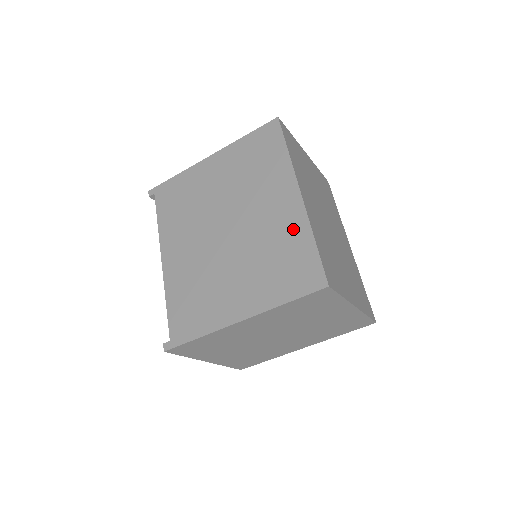
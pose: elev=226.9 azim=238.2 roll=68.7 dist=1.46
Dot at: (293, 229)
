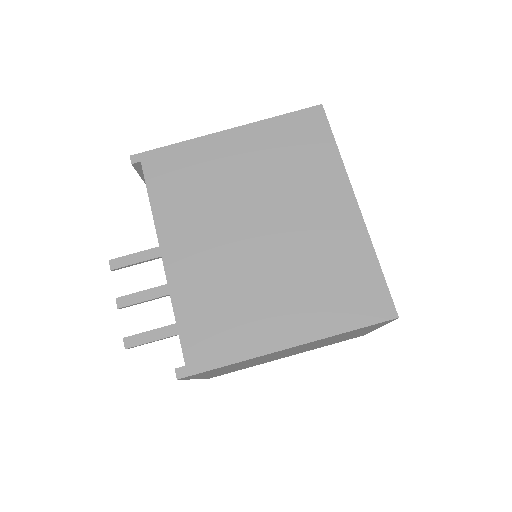
Dot at: (351, 245)
